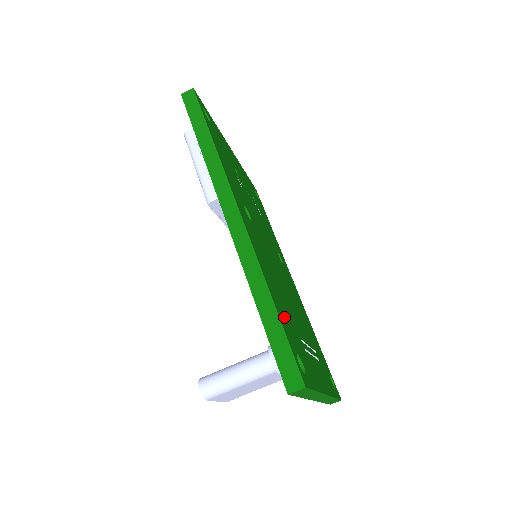
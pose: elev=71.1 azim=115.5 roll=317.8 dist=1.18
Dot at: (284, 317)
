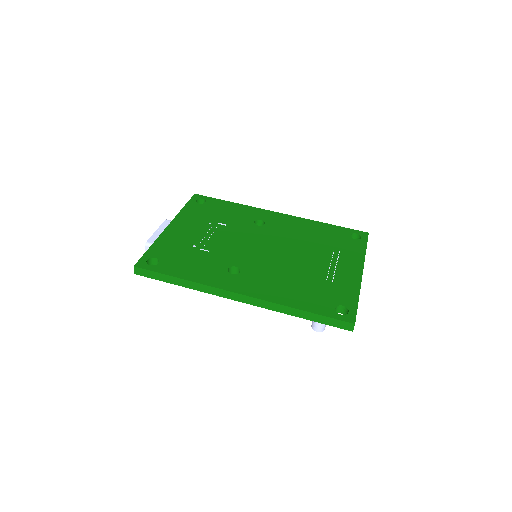
Dot at: (312, 300)
